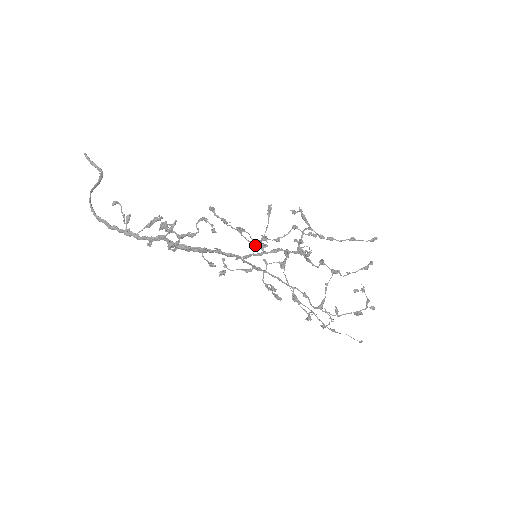
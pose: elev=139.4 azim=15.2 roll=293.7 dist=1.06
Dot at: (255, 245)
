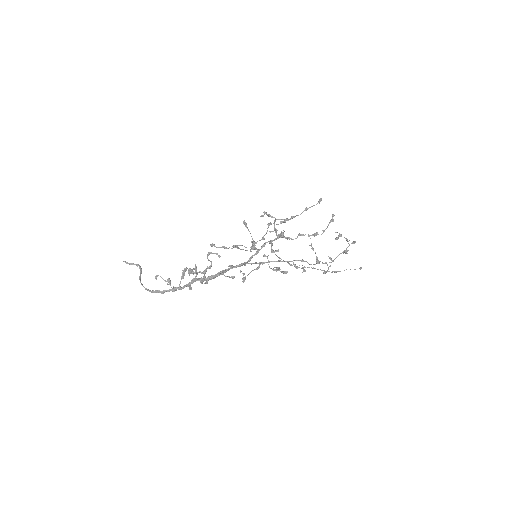
Dot at: occluded
